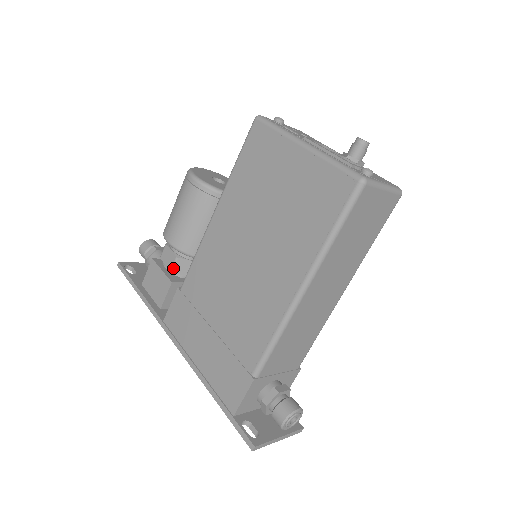
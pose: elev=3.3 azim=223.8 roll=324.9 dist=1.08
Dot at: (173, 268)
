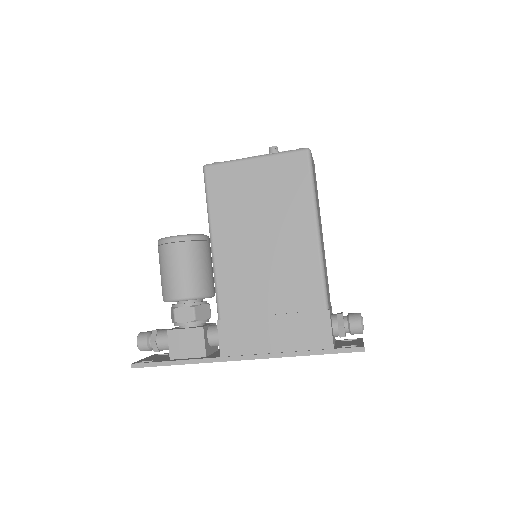
Dot at: (195, 318)
